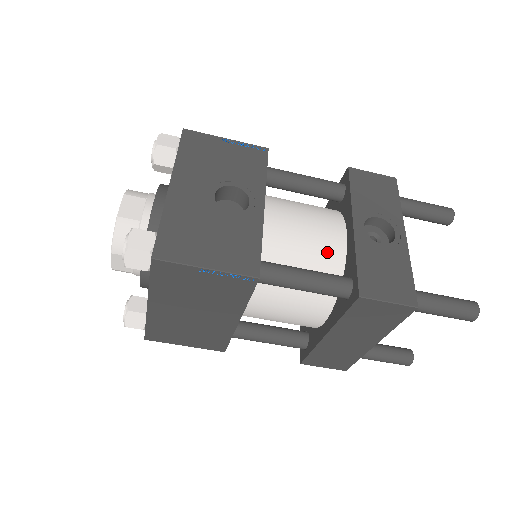
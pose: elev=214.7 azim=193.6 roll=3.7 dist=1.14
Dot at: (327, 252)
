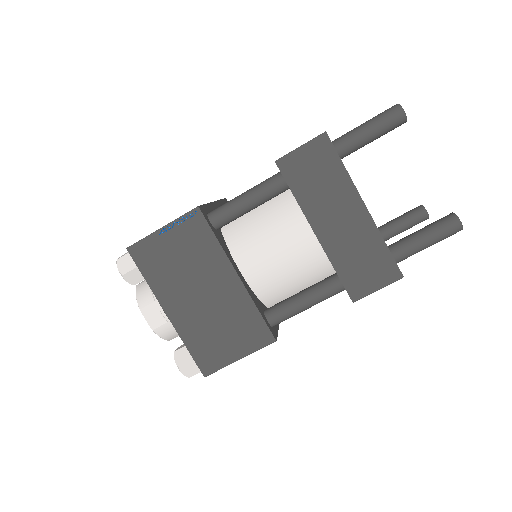
Dot at: occluded
